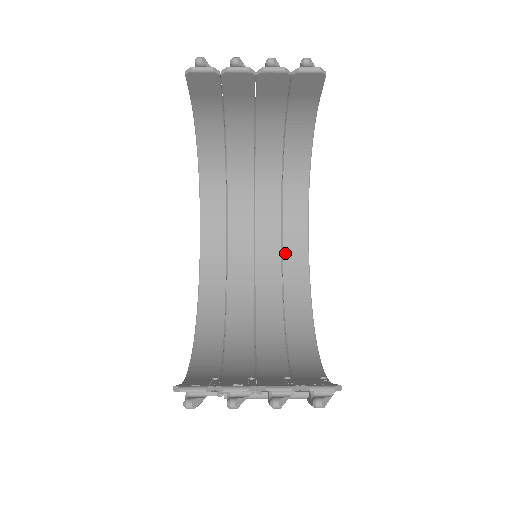
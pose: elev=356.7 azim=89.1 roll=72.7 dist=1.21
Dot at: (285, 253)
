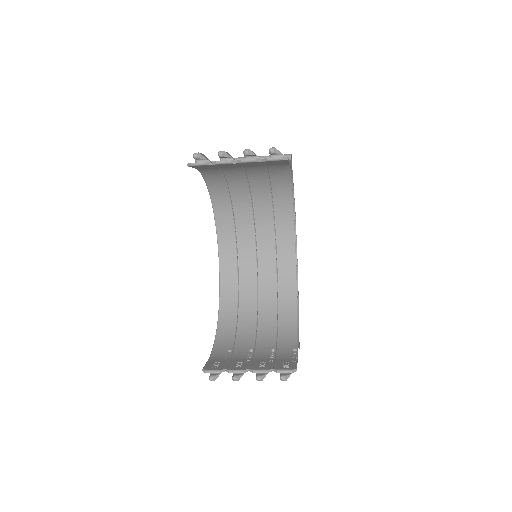
Dot at: (278, 248)
